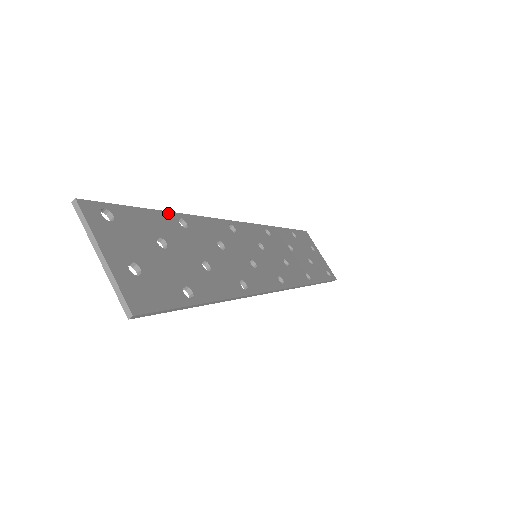
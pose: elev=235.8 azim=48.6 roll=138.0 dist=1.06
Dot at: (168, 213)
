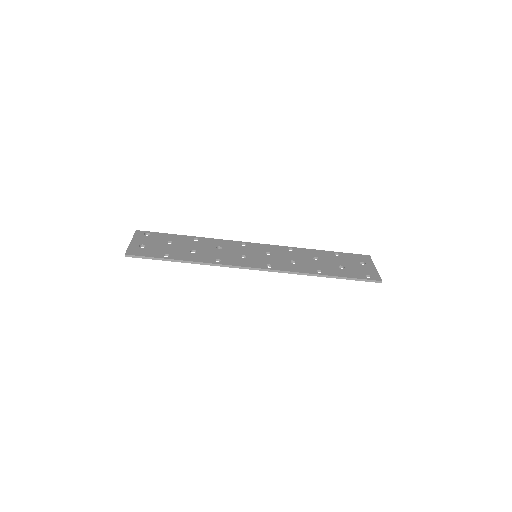
Dot at: (189, 236)
